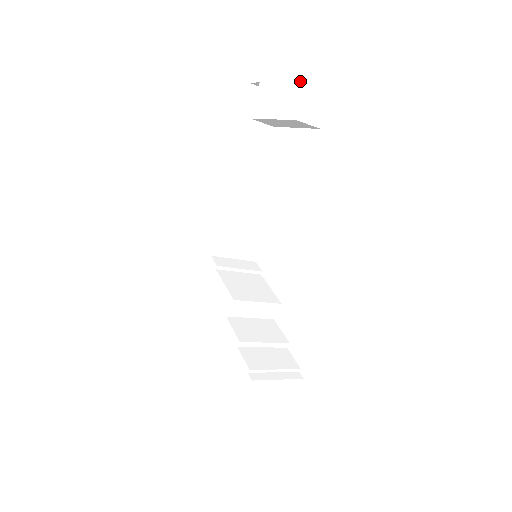
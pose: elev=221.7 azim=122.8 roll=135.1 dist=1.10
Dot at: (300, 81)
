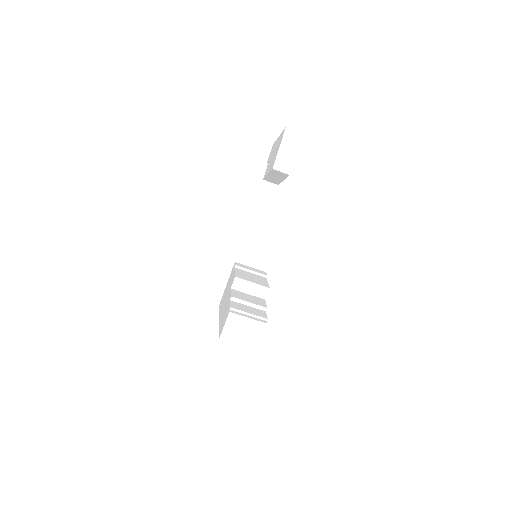
Dot at: (278, 150)
